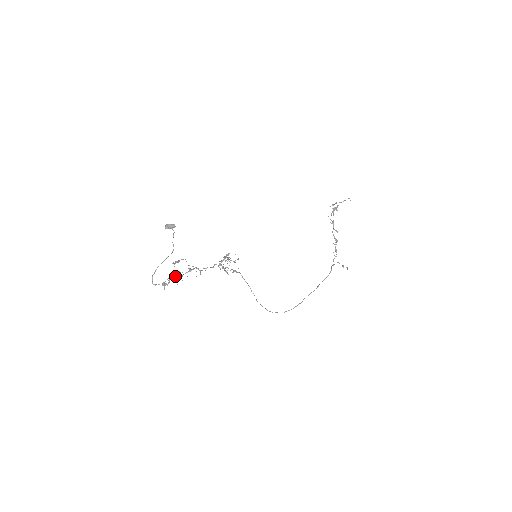
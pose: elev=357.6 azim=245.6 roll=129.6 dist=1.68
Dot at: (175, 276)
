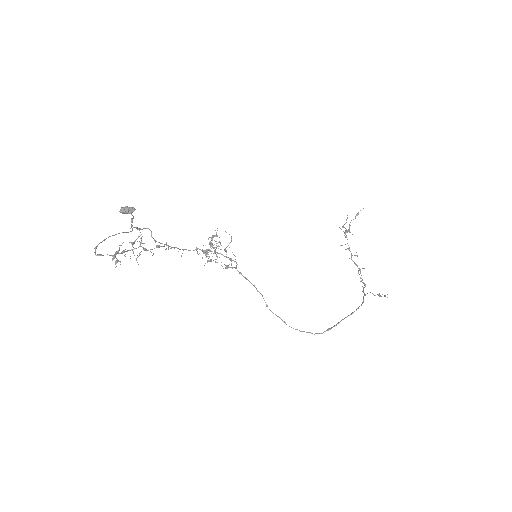
Dot at: occluded
